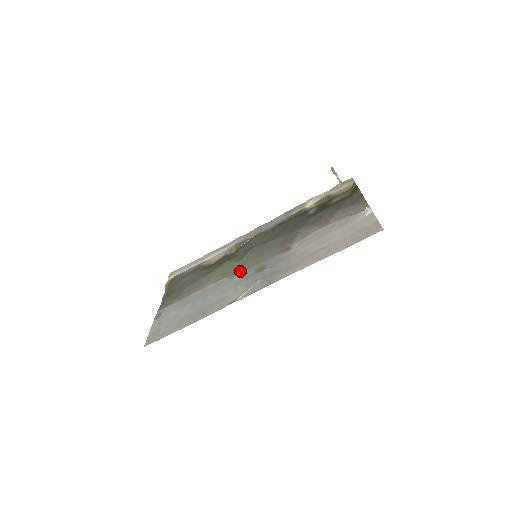
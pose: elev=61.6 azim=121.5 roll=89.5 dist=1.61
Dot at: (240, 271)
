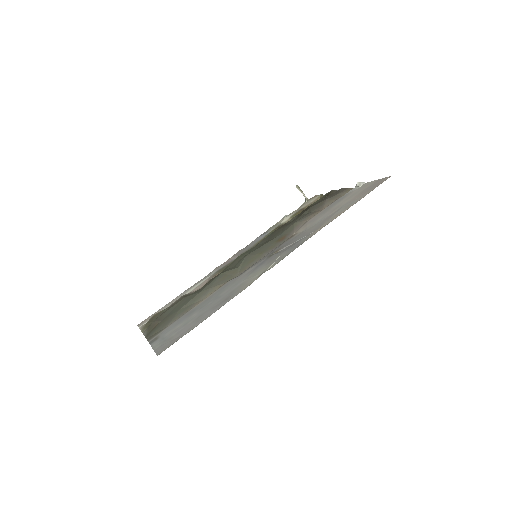
Dot at: (245, 270)
